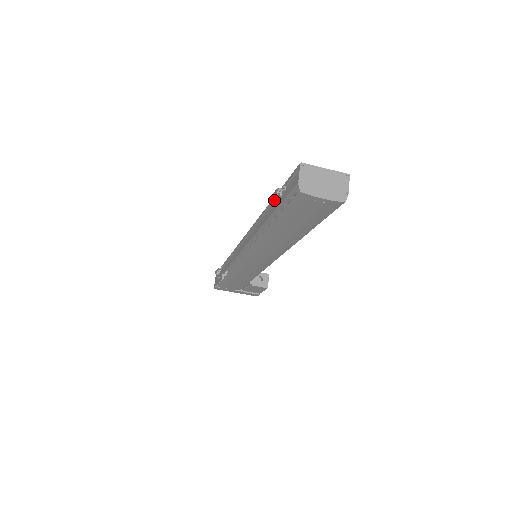
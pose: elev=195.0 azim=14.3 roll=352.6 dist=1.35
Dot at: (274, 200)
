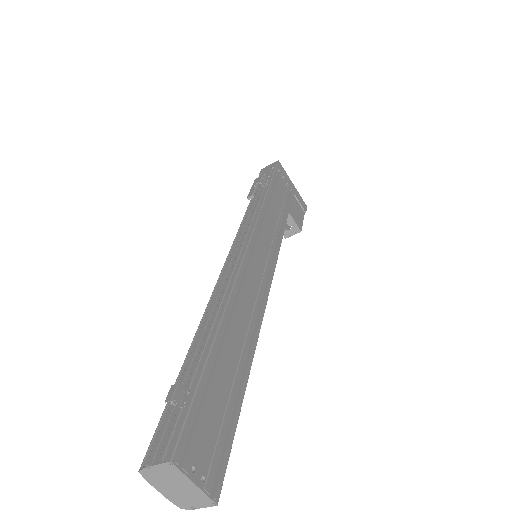
Dot at: (202, 360)
